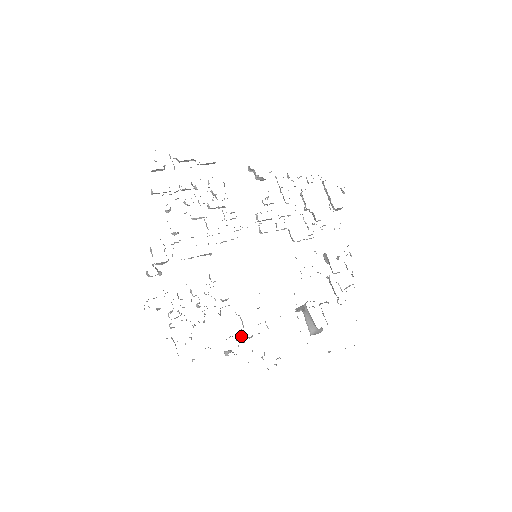
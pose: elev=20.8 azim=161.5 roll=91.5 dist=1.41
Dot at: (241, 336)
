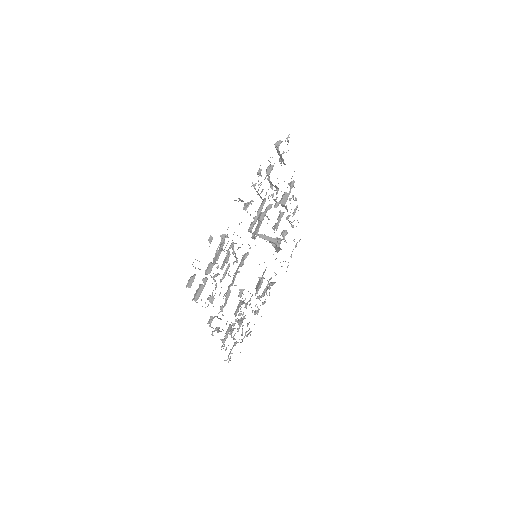
Dot at: occluded
